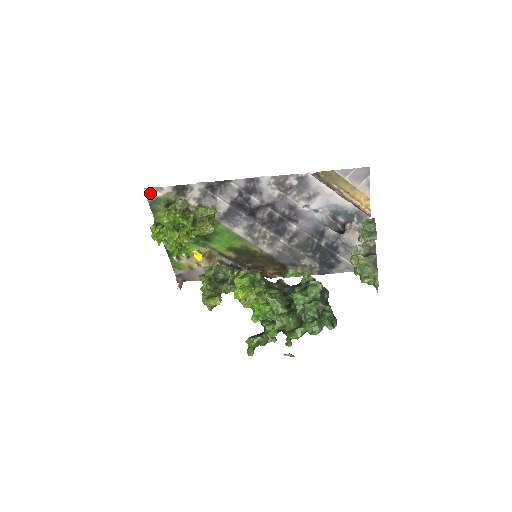
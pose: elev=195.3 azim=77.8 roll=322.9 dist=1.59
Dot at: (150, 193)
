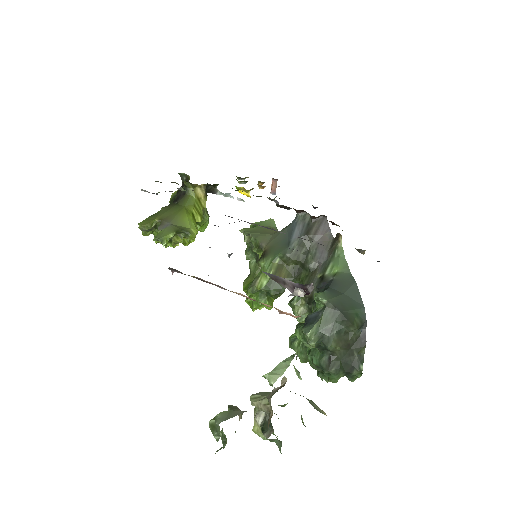
Dot at: occluded
